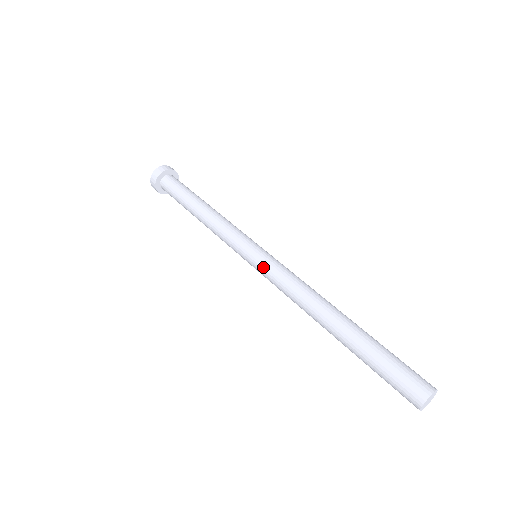
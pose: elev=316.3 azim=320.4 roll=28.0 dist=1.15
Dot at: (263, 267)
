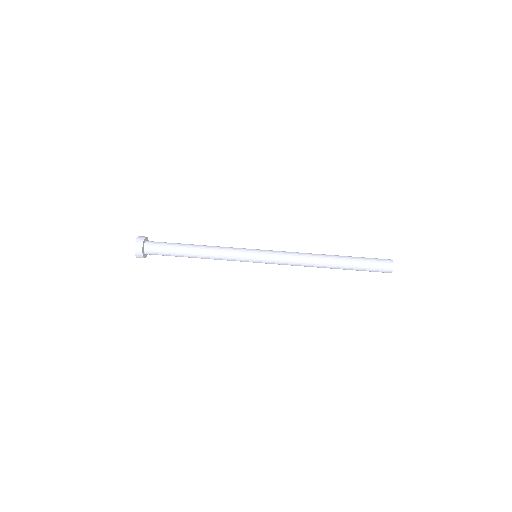
Dot at: (269, 260)
